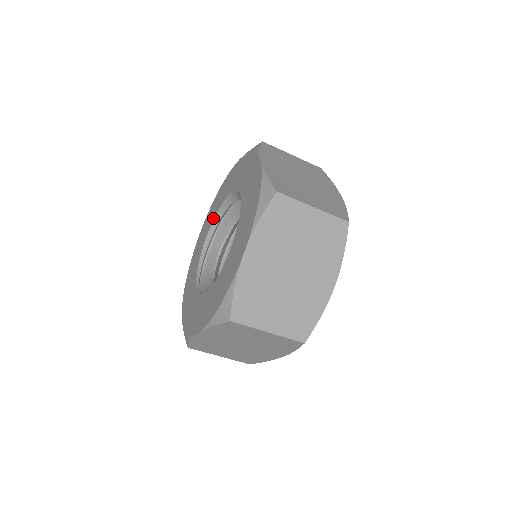
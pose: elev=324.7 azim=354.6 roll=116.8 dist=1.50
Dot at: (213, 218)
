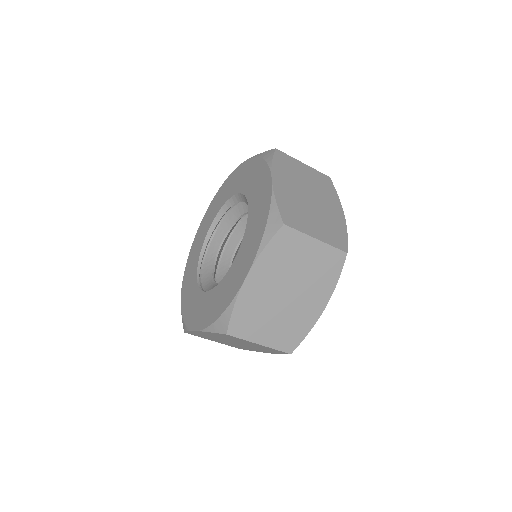
Dot at: (219, 209)
